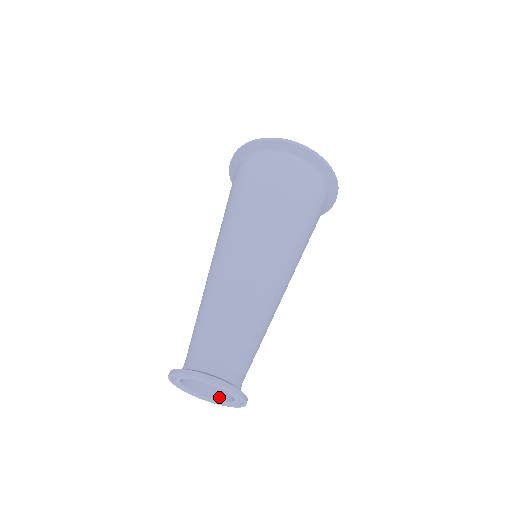
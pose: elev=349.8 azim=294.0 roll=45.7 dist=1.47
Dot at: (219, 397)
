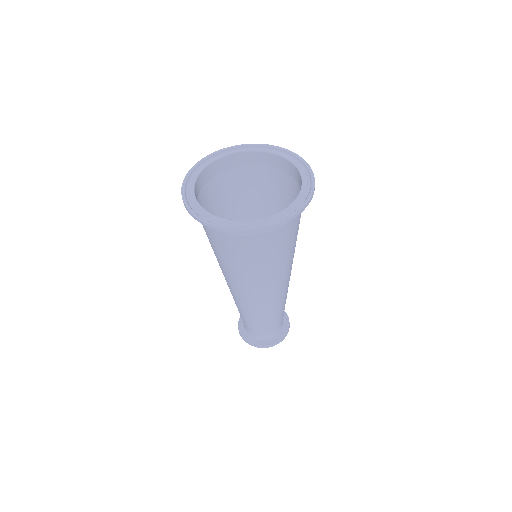
Dot at: occluded
